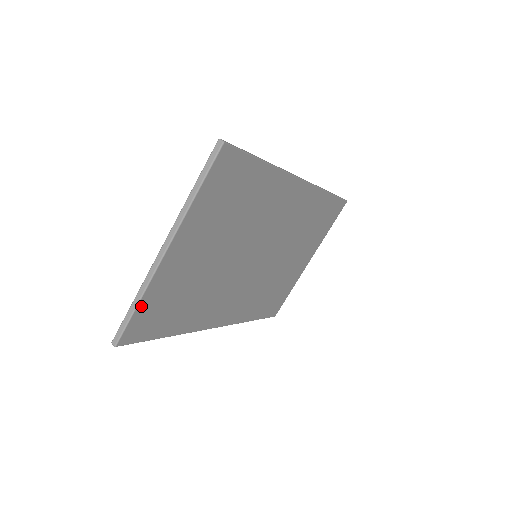
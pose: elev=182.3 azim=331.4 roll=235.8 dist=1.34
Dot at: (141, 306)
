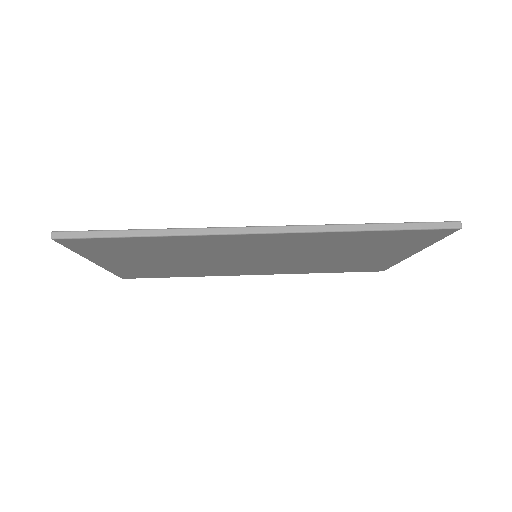
Dot at: (116, 272)
